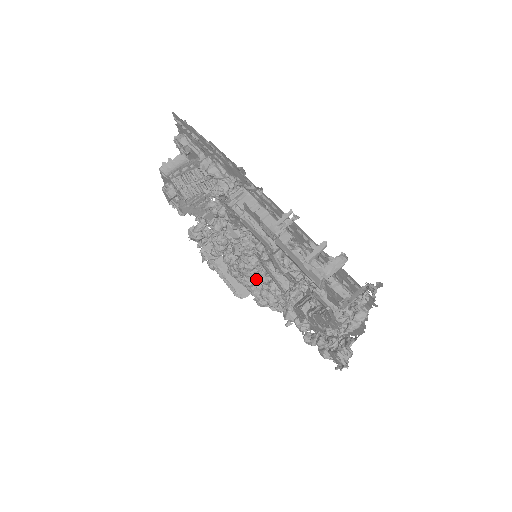
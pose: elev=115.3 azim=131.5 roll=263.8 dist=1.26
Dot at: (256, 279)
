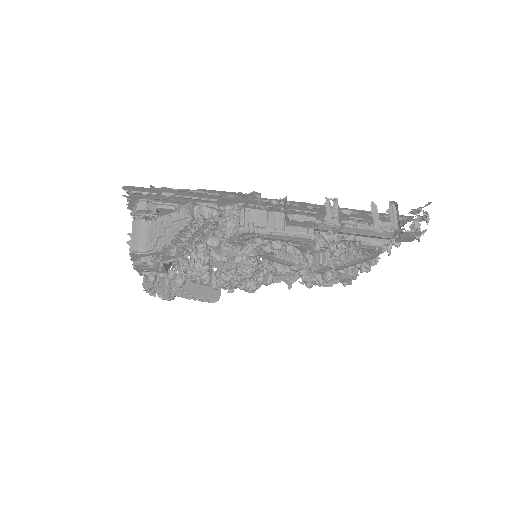
Dot at: occluded
